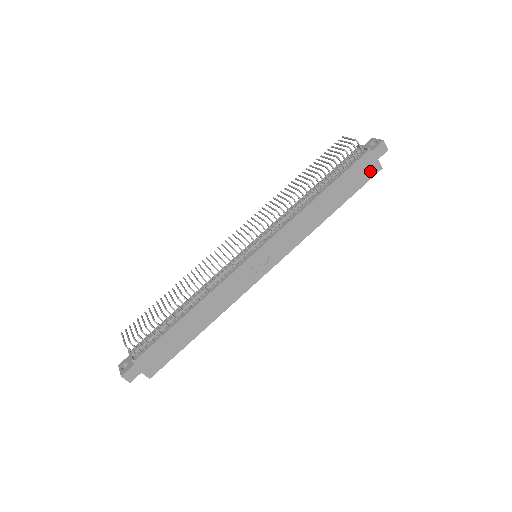
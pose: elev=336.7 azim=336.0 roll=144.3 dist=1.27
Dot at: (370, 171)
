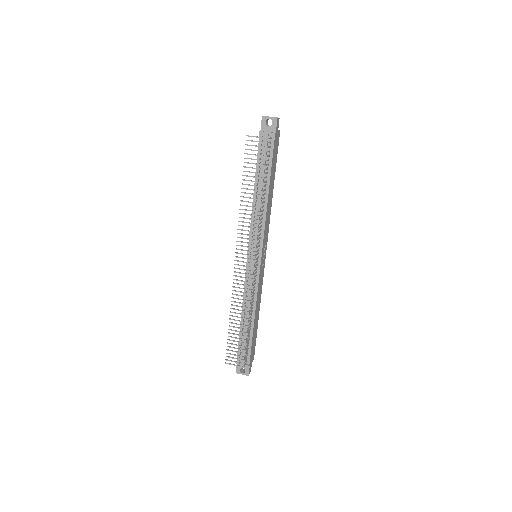
Dot at: (277, 142)
